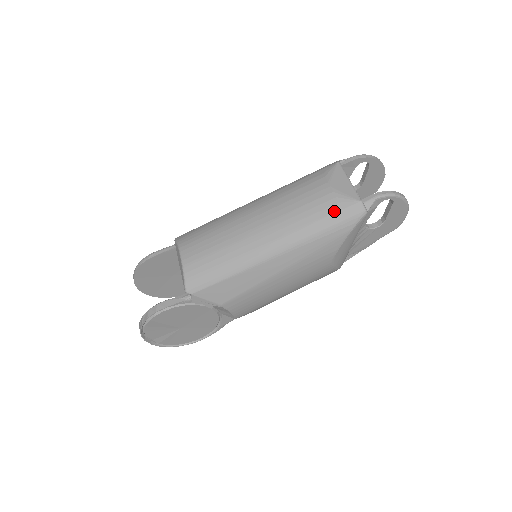
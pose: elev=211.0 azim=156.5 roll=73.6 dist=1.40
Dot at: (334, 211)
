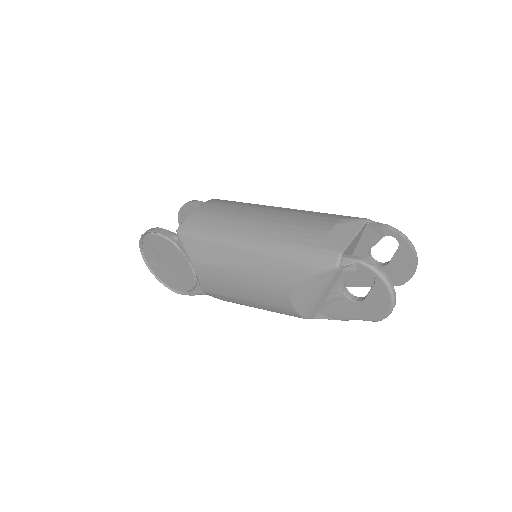
Dot at: (314, 245)
